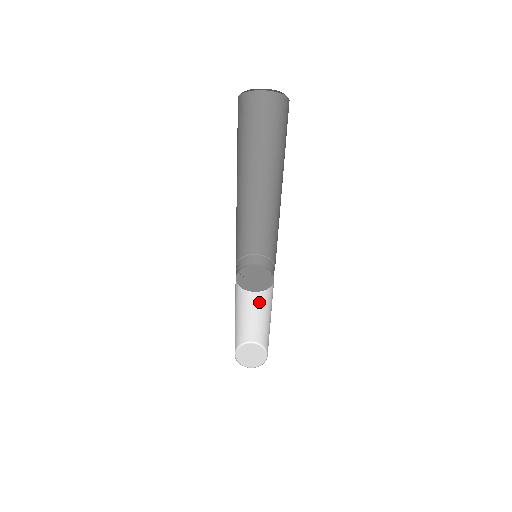
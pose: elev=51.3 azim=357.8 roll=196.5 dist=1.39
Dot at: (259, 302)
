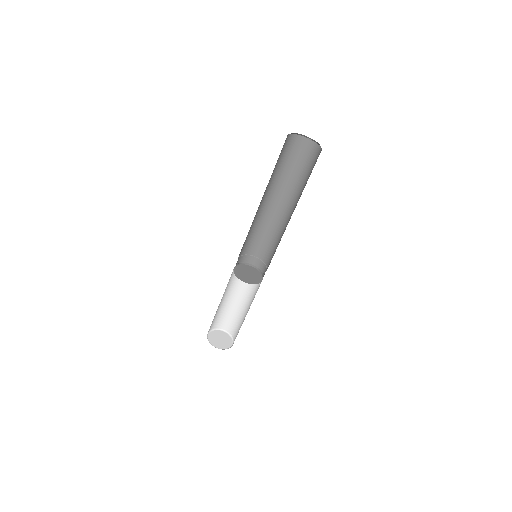
Dot at: (246, 299)
